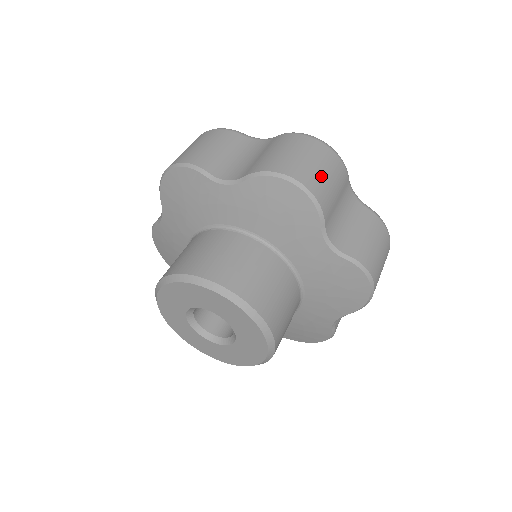
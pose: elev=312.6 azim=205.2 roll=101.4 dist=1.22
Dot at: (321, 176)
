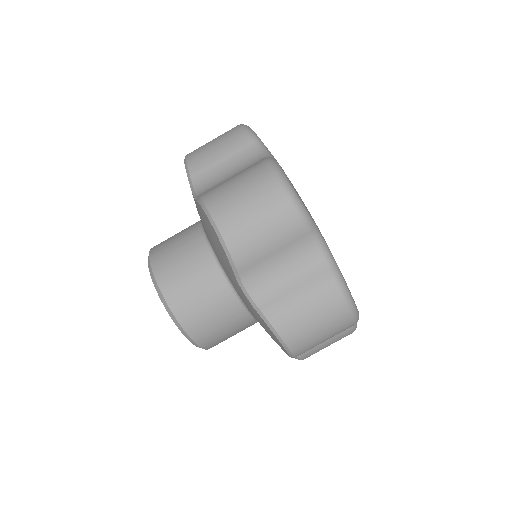
Dot at: (317, 343)
